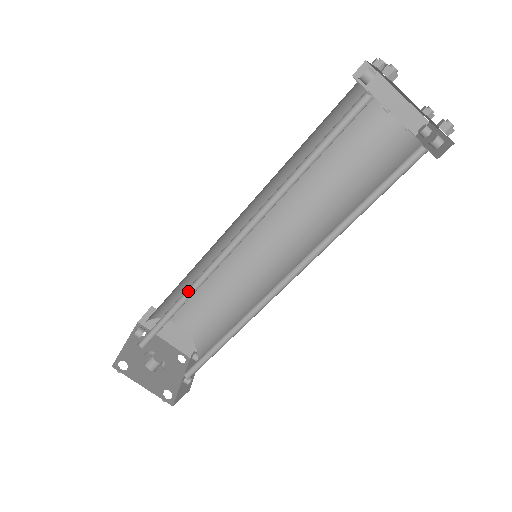
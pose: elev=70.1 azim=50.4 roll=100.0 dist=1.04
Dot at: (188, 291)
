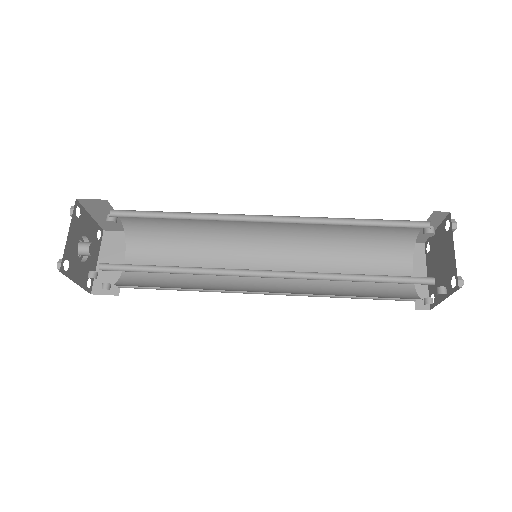
Dot at: (197, 217)
